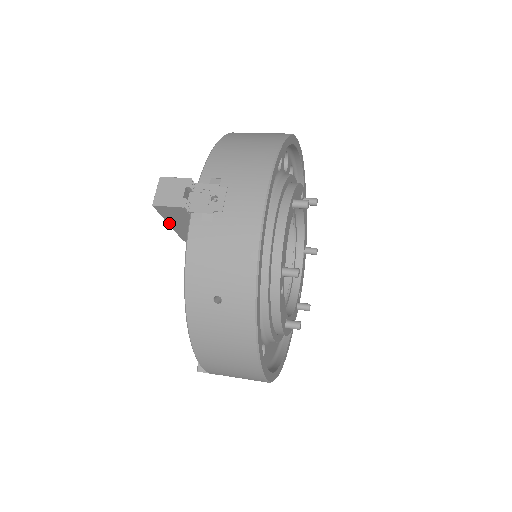
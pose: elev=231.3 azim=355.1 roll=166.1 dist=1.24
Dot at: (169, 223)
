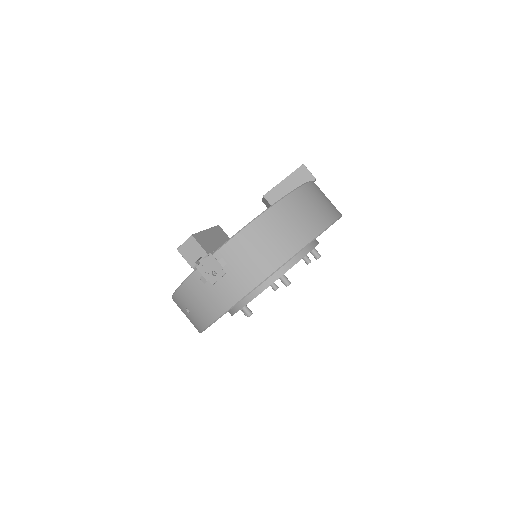
Dot at: occluded
